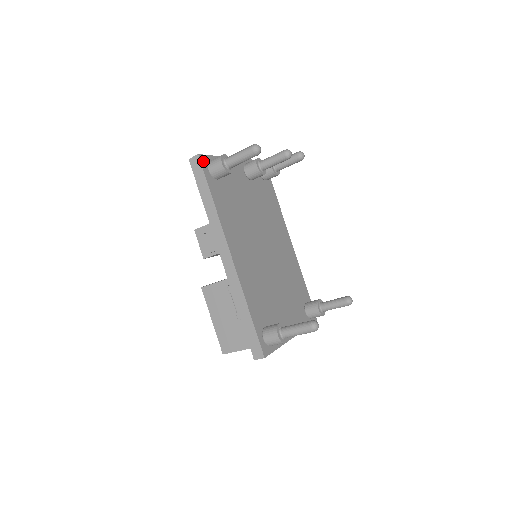
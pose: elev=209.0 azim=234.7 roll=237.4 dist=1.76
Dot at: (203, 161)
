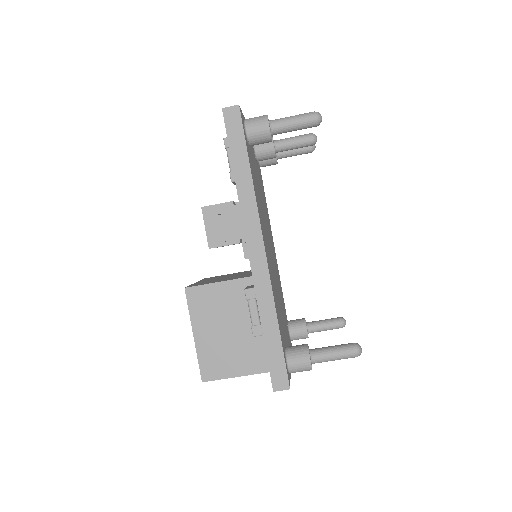
Dot at: (241, 116)
